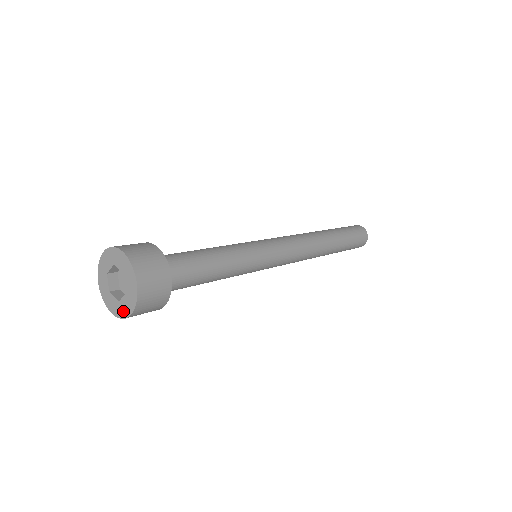
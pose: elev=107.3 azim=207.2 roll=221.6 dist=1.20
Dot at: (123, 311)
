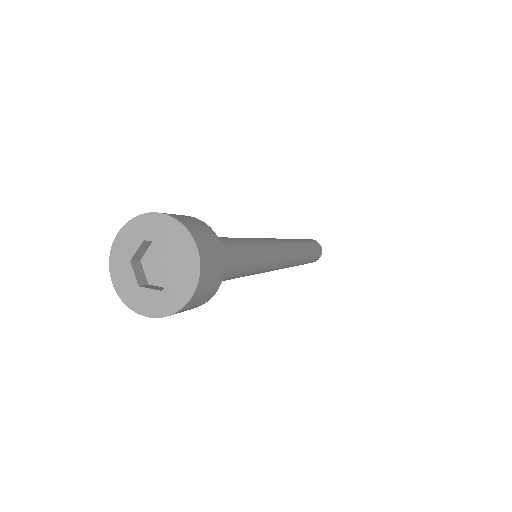
Dot at: (138, 302)
